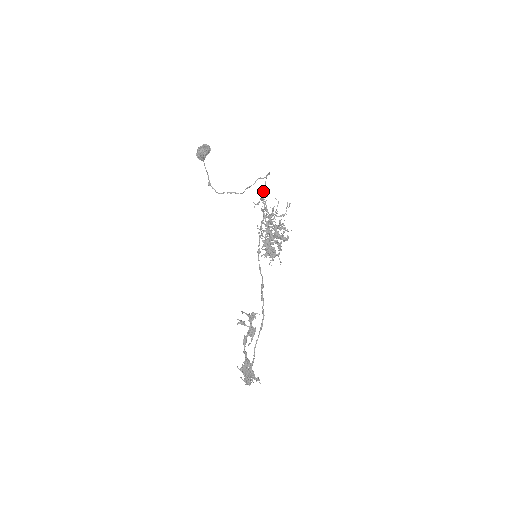
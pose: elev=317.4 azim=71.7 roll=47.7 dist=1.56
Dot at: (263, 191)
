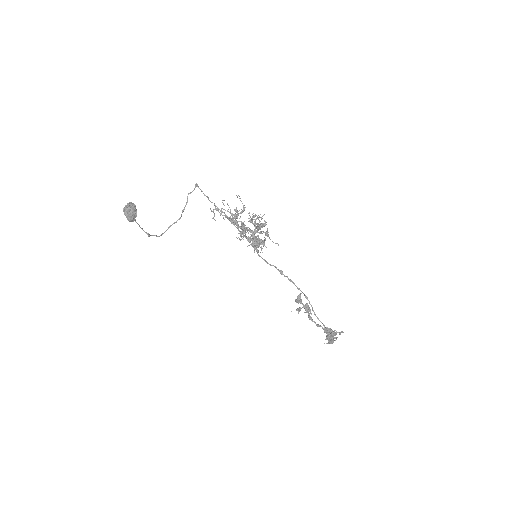
Dot at: occluded
